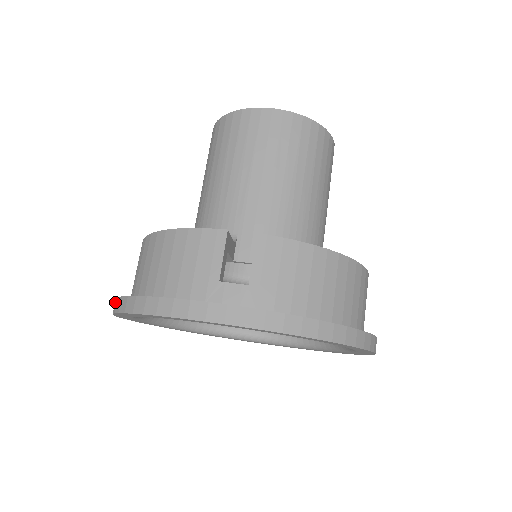
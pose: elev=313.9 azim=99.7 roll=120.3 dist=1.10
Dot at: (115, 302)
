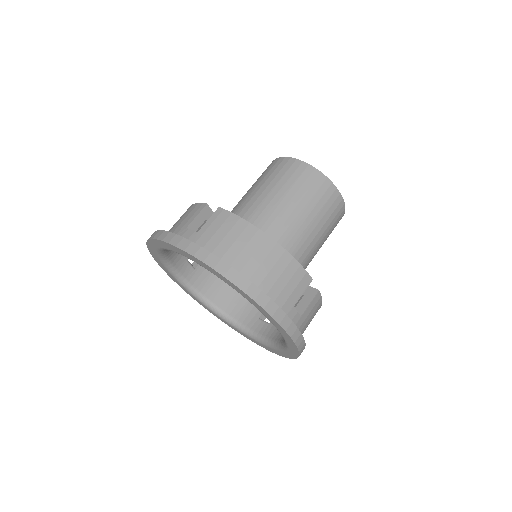
Dot at: occluded
